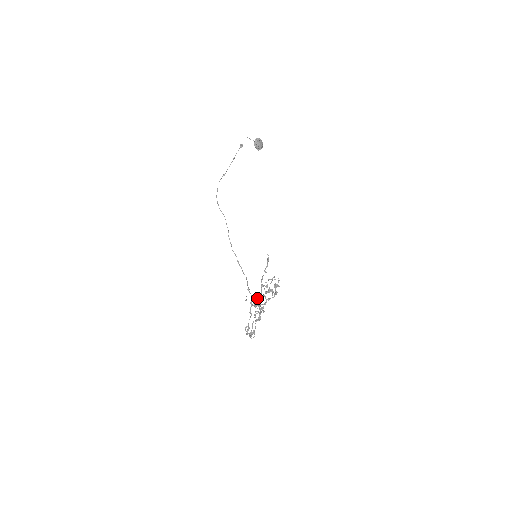
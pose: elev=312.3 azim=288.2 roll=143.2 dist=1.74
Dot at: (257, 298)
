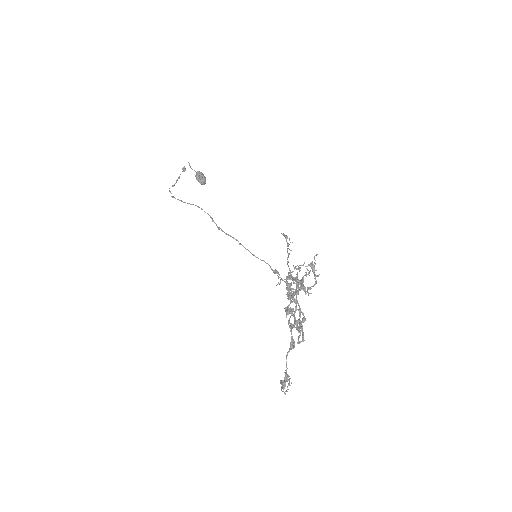
Dot at: (287, 294)
